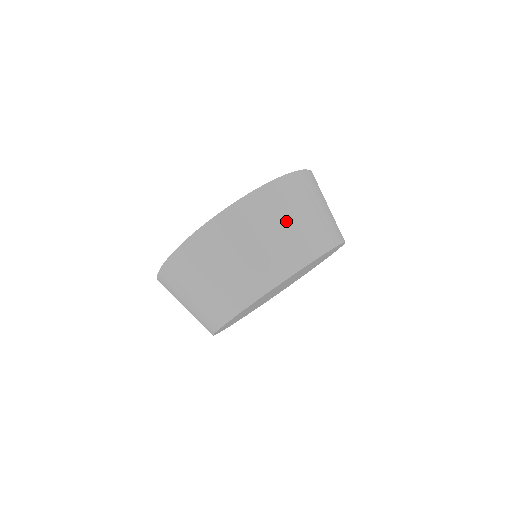
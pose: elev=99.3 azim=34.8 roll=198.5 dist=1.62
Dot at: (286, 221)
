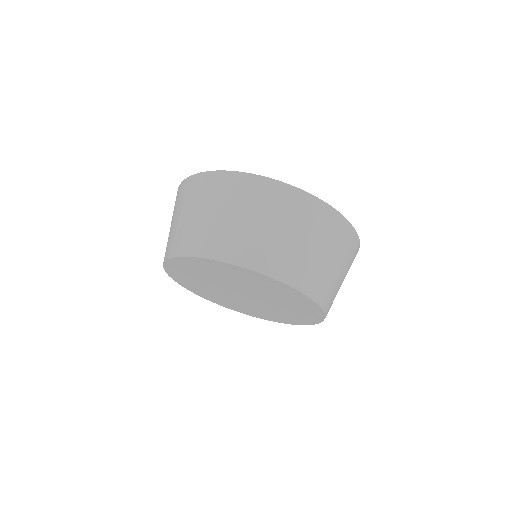
Dot at: (240, 214)
